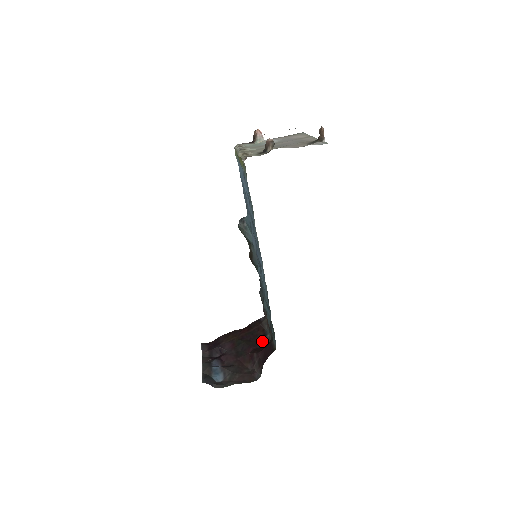
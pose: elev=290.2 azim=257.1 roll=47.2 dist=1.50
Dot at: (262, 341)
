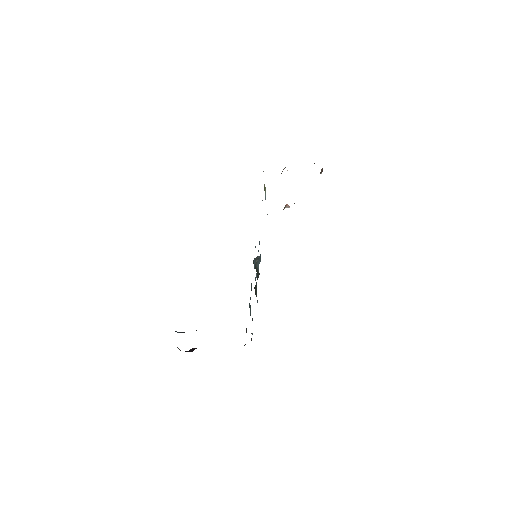
Dot at: occluded
